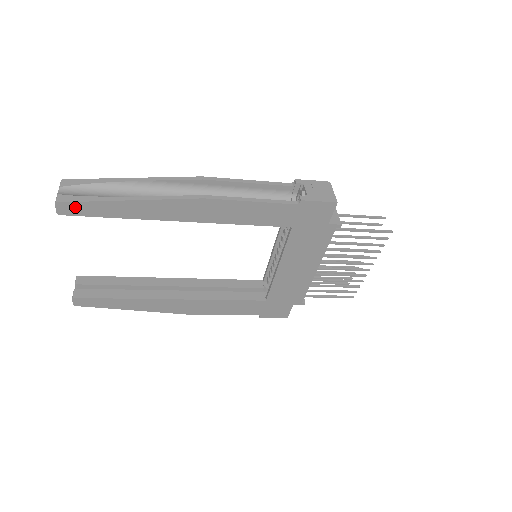
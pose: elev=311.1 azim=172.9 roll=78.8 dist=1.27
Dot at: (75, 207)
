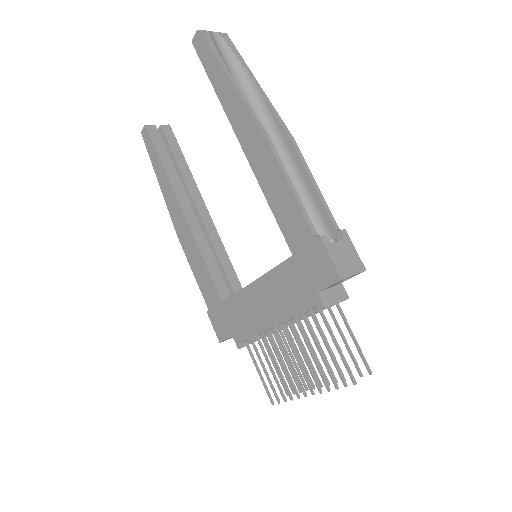
Dot at: (203, 47)
